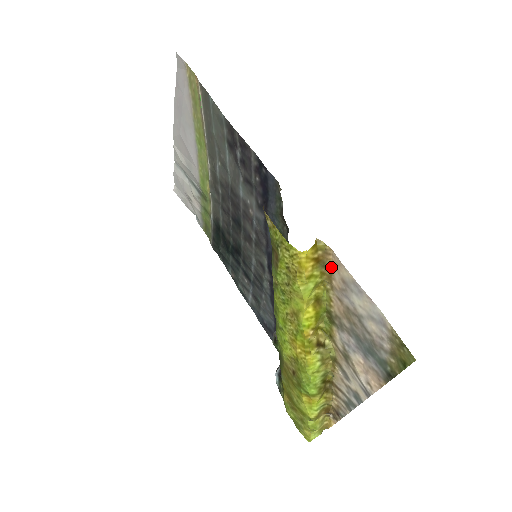
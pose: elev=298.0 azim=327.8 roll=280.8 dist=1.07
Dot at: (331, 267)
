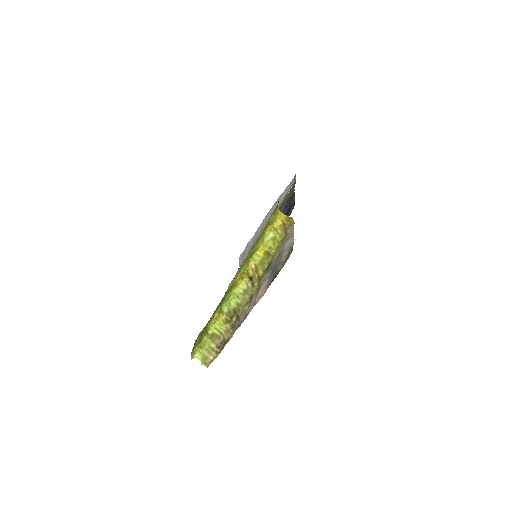
Dot at: (288, 233)
